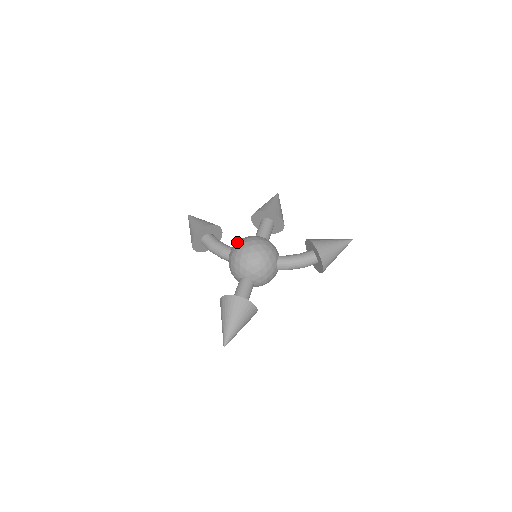
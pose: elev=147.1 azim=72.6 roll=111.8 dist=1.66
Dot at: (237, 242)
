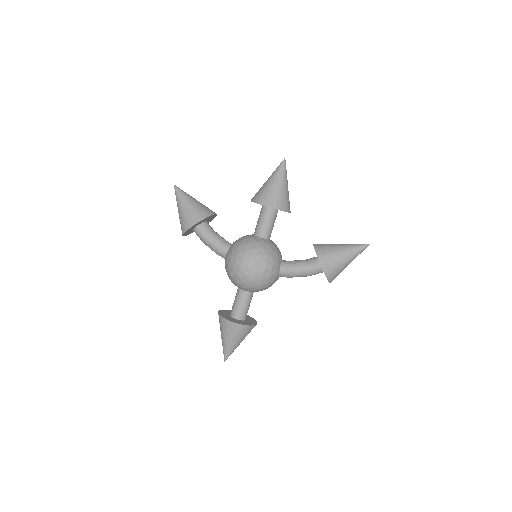
Dot at: (233, 251)
